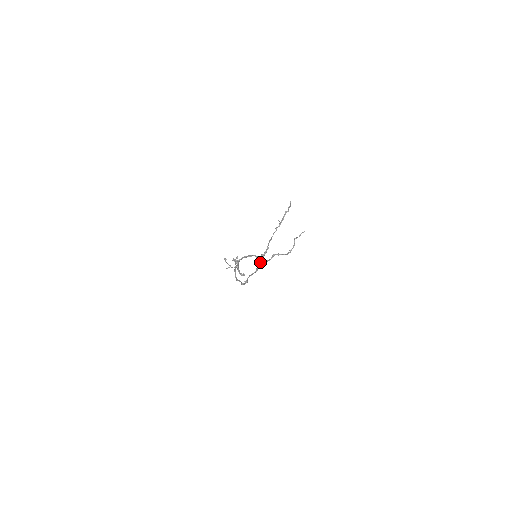
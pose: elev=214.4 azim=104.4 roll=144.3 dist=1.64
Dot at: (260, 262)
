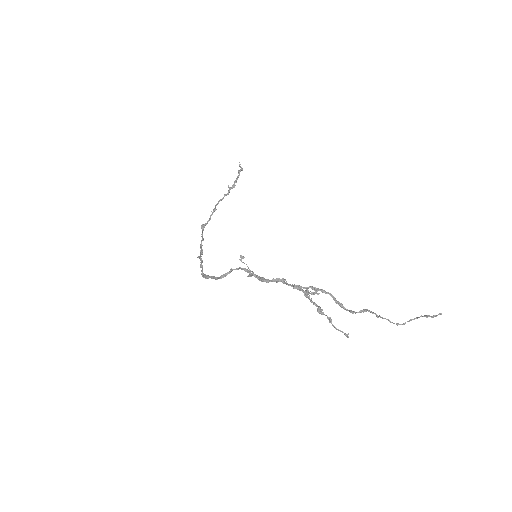
Dot at: (202, 237)
